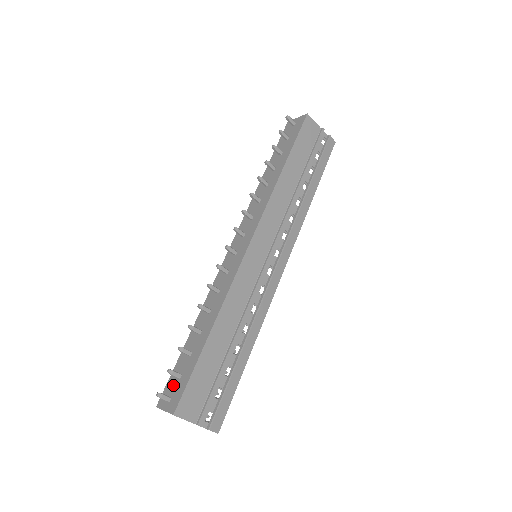
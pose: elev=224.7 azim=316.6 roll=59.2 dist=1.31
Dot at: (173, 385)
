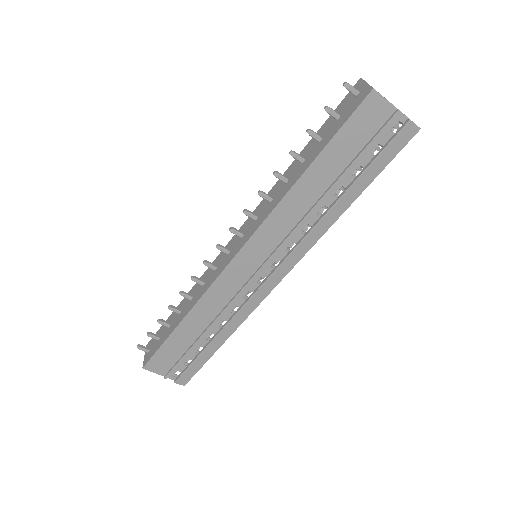
Dot at: (155, 341)
